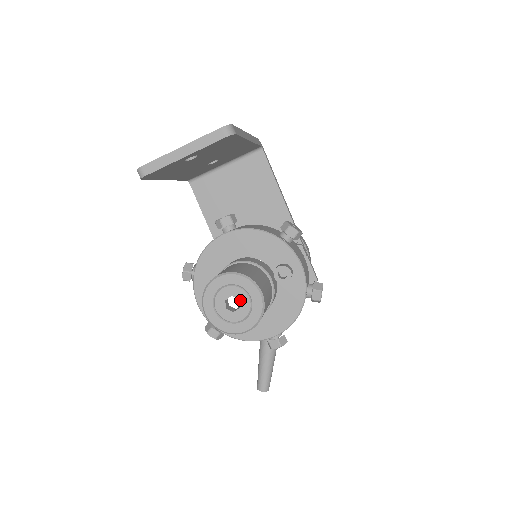
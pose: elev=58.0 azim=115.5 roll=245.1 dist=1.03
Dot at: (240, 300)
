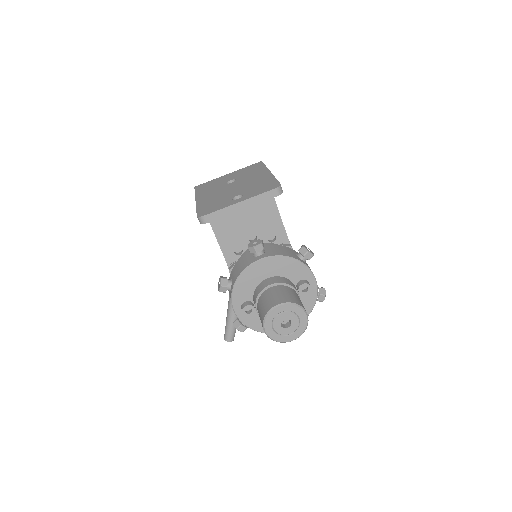
Dot at: (292, 321)
